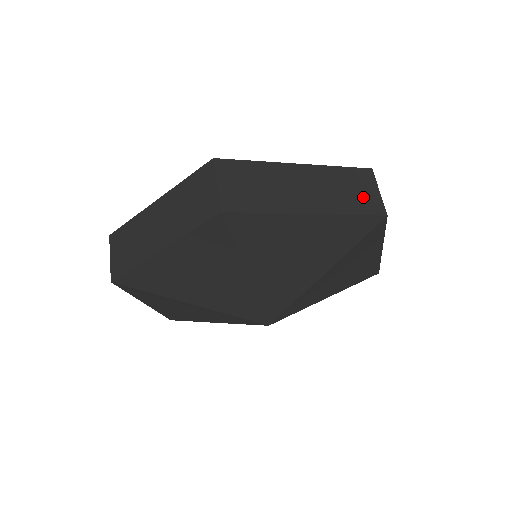
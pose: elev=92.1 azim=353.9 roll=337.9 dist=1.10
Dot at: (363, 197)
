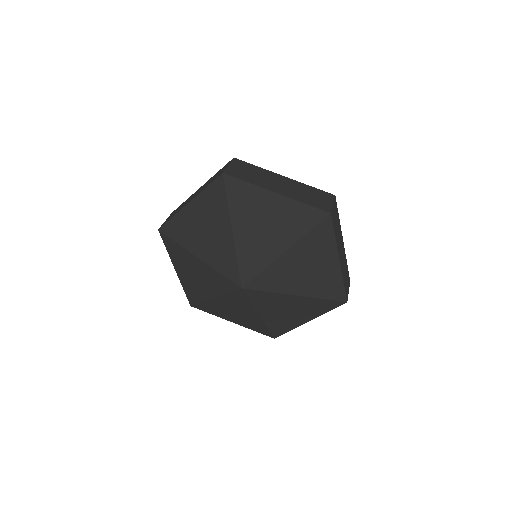
Dot at: (319, 201)
